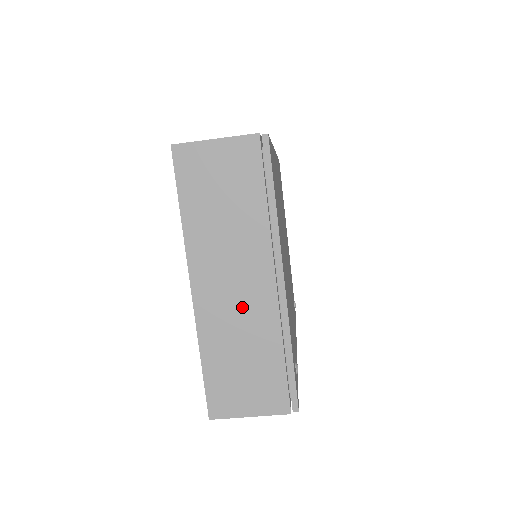
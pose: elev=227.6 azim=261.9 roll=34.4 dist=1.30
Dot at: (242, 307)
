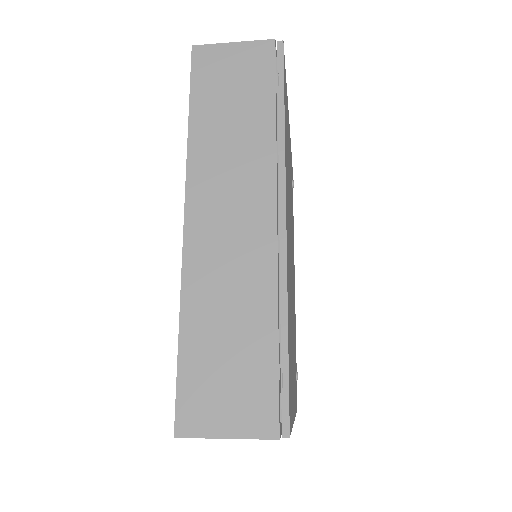
Dot at: occluded
